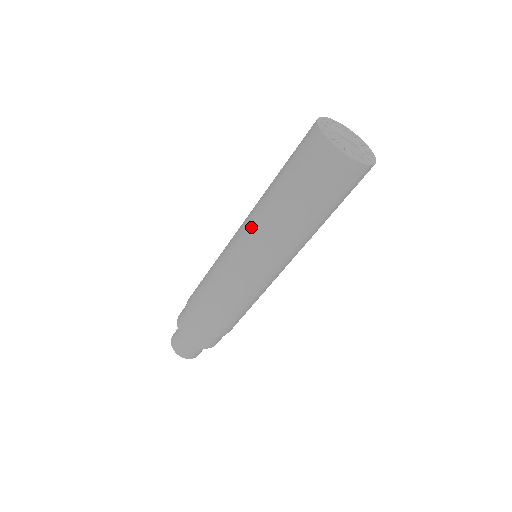
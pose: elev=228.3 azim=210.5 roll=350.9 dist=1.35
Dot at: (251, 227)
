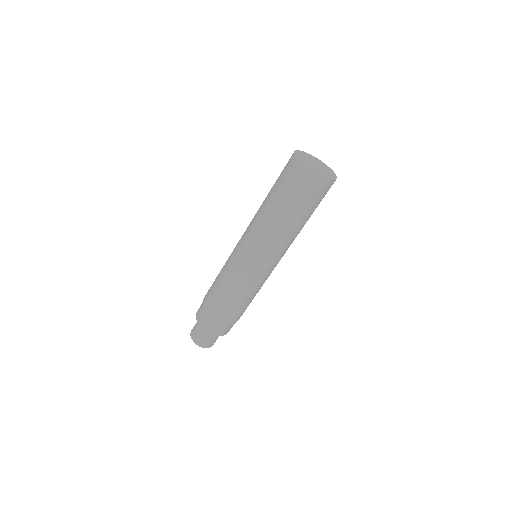
Dot at: (257, 237)
